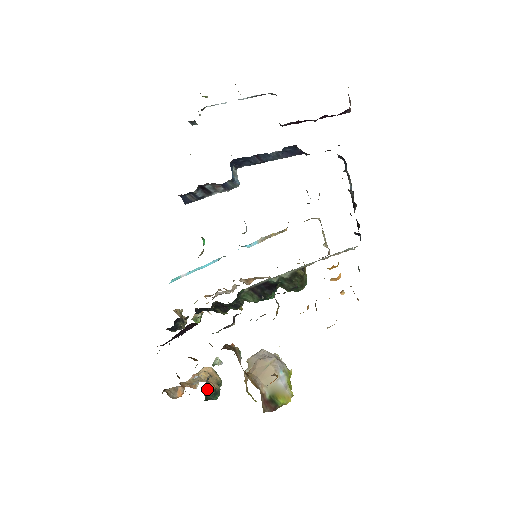
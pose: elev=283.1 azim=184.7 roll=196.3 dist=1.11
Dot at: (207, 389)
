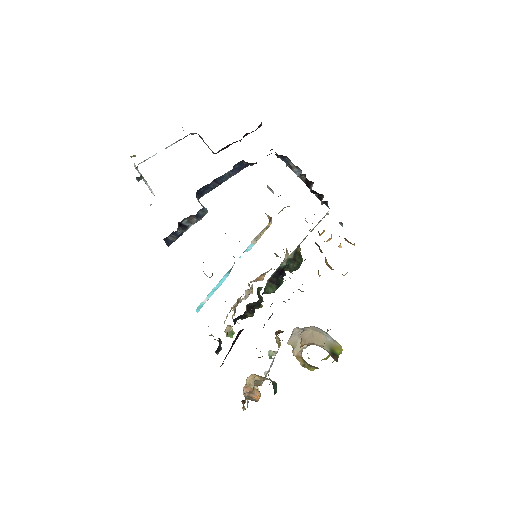
Dot at: (272, 383)
